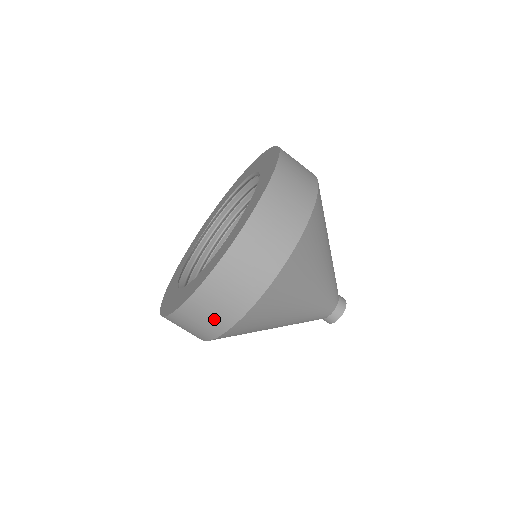
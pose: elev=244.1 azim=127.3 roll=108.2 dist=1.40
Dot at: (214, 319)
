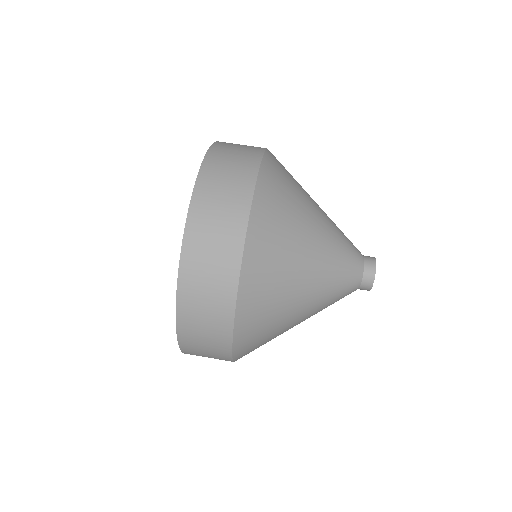
Dot at: (213, 317)
